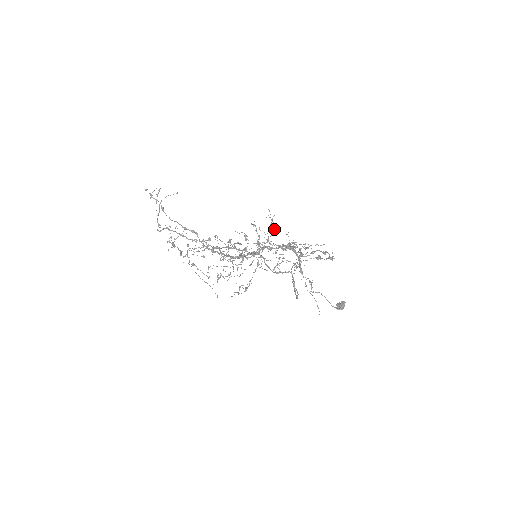
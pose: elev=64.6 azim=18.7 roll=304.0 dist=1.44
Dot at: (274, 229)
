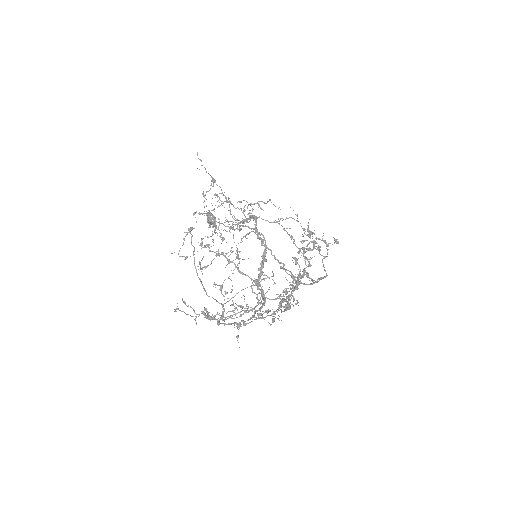
Dot at: occluded
